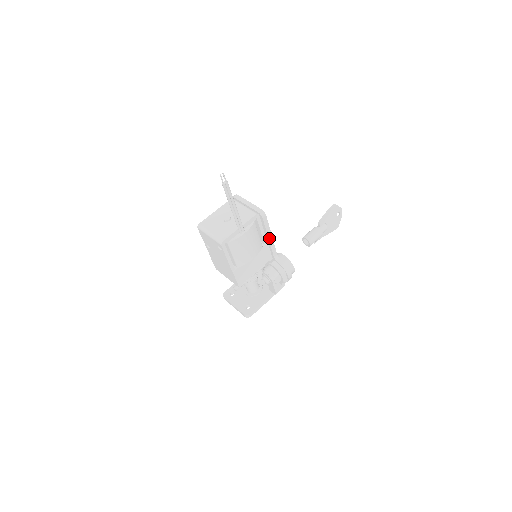
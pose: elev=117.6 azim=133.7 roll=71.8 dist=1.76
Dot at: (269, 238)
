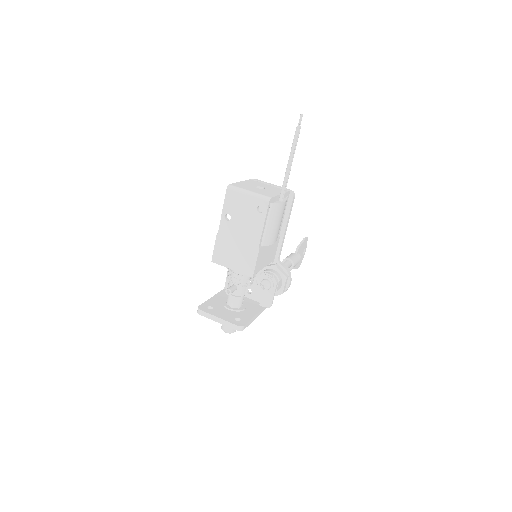
Dot at: (285, 229)
